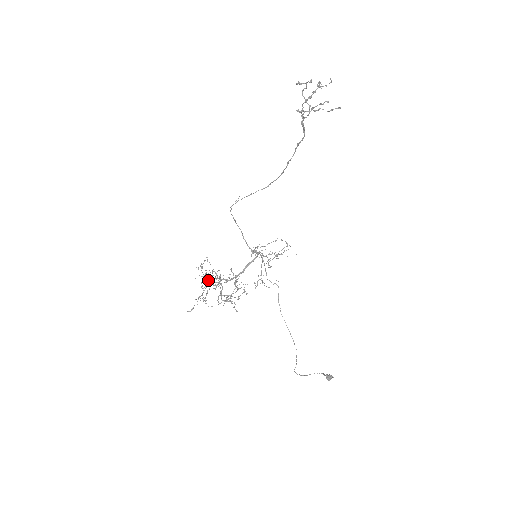
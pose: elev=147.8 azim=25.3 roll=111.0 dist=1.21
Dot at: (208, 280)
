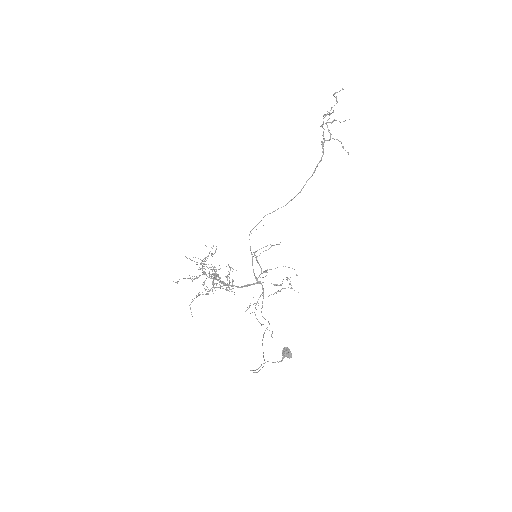
Dot at: (204, 272)
